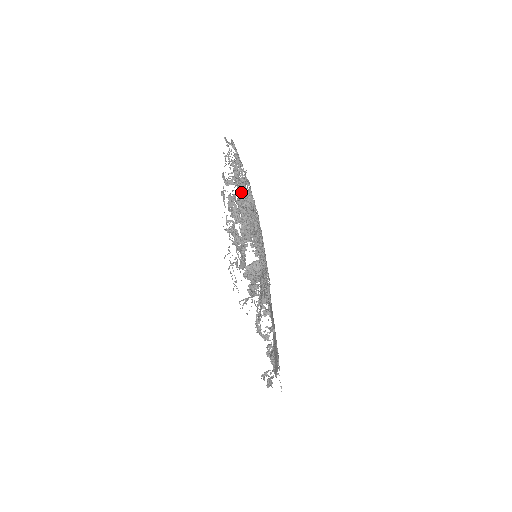
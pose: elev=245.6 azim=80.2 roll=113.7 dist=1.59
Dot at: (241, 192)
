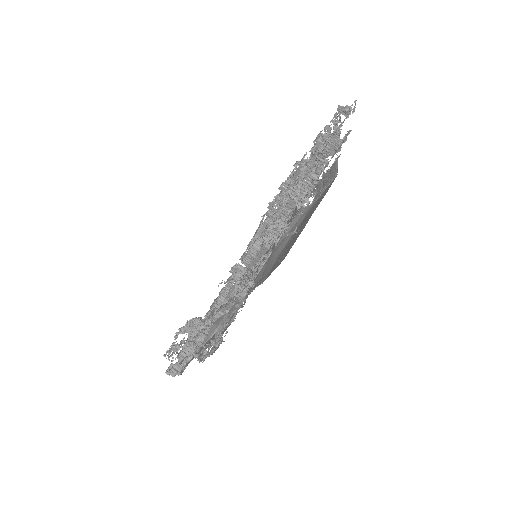
Dot at: occluded
